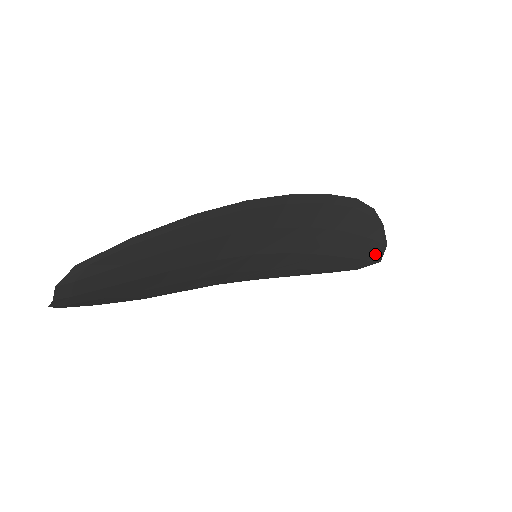
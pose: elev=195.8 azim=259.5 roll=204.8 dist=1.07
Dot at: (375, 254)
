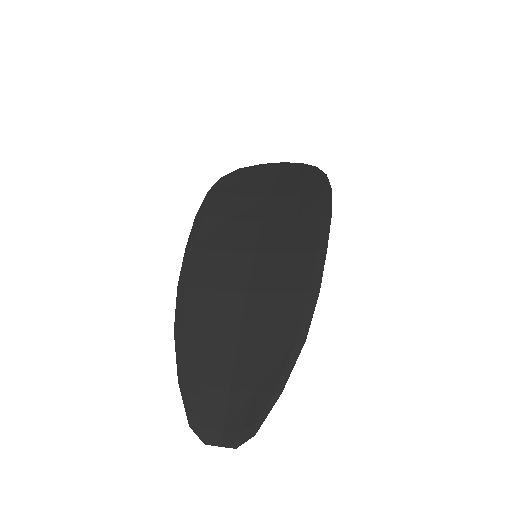
Dot at: (288, 168)
